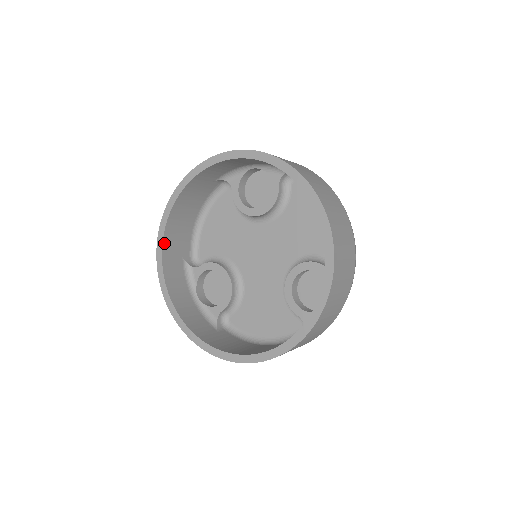
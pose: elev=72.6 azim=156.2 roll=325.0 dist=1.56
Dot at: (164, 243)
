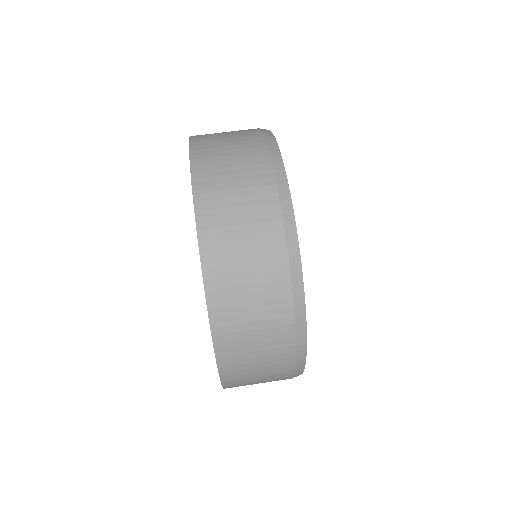
Dot at: occluded
